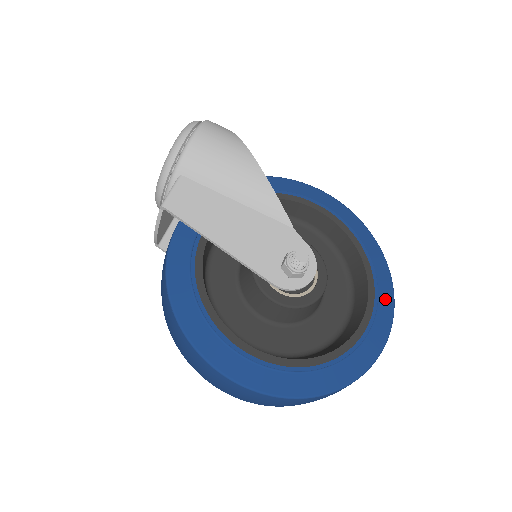
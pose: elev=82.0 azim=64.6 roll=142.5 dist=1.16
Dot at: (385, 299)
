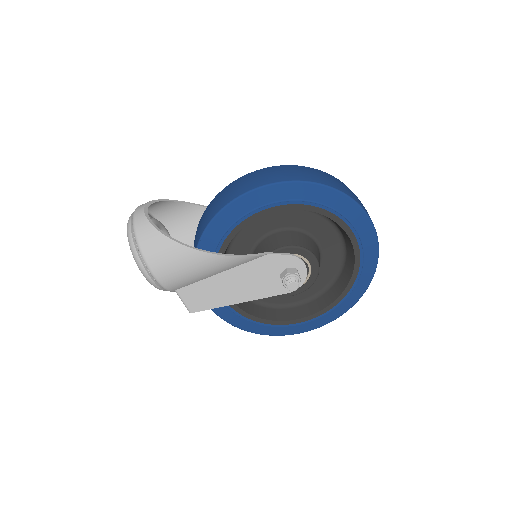
Dot at: (361, 225)
